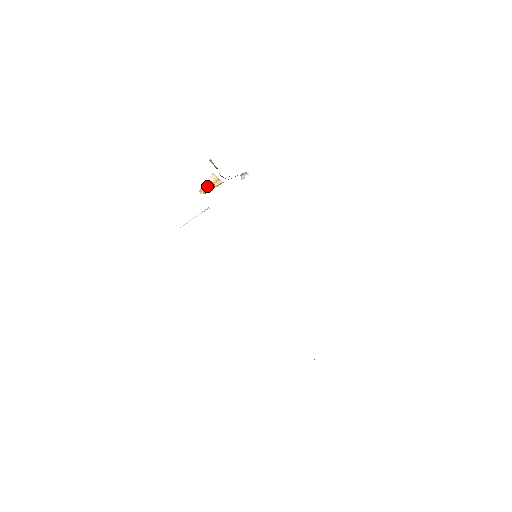
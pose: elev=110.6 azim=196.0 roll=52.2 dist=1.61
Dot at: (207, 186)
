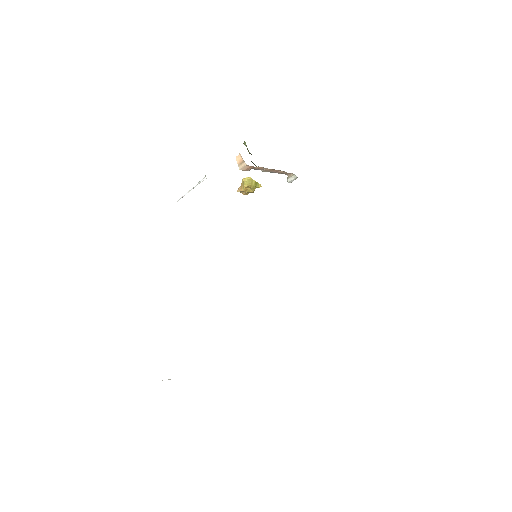
Dot at: (245, 183)
